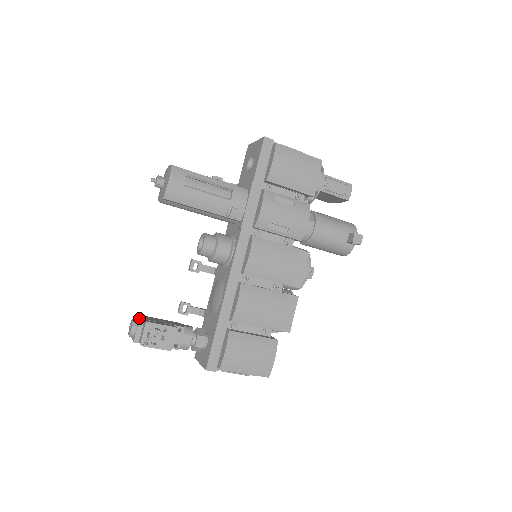
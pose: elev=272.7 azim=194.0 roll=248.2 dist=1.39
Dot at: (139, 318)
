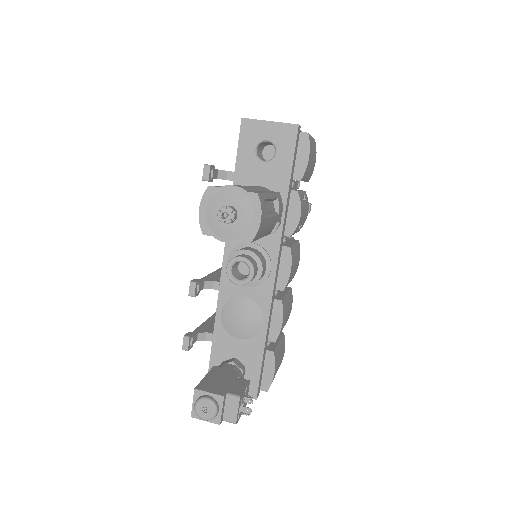
Dot at: (223, 396)
